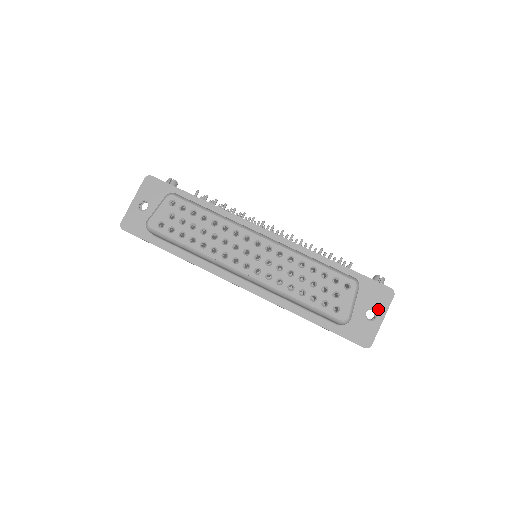
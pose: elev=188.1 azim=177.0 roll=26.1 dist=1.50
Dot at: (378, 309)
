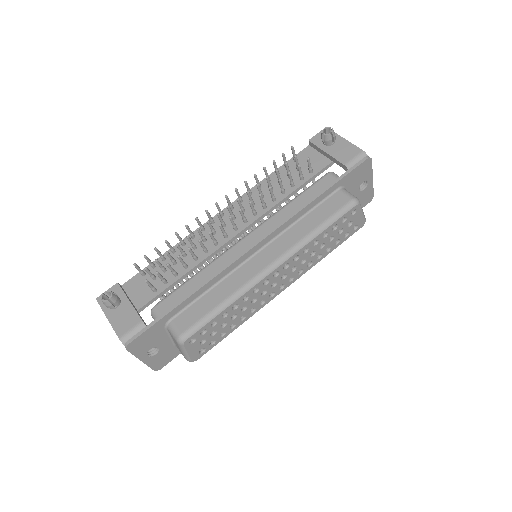
Dot at: (366, 178)
